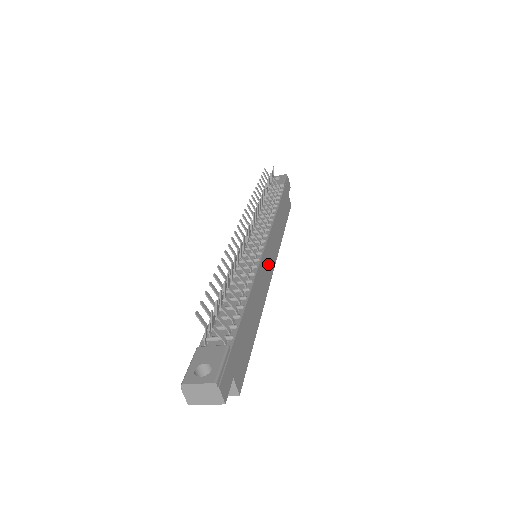
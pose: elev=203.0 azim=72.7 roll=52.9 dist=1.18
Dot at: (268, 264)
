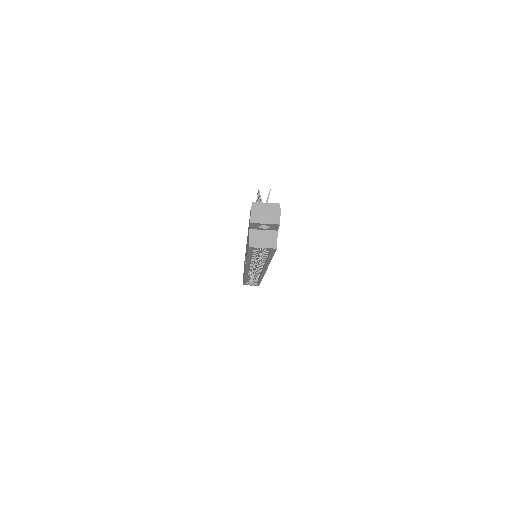
Dot at: occluded
